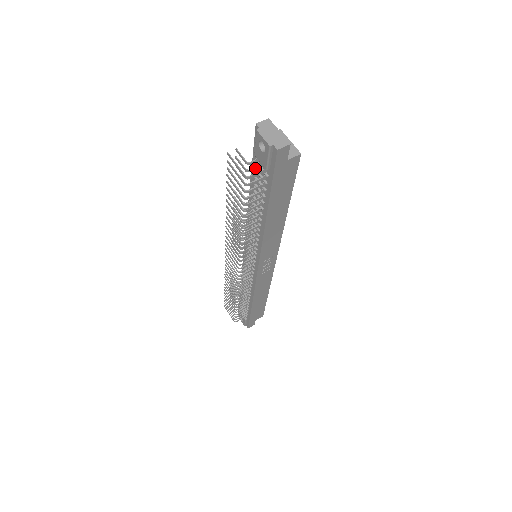
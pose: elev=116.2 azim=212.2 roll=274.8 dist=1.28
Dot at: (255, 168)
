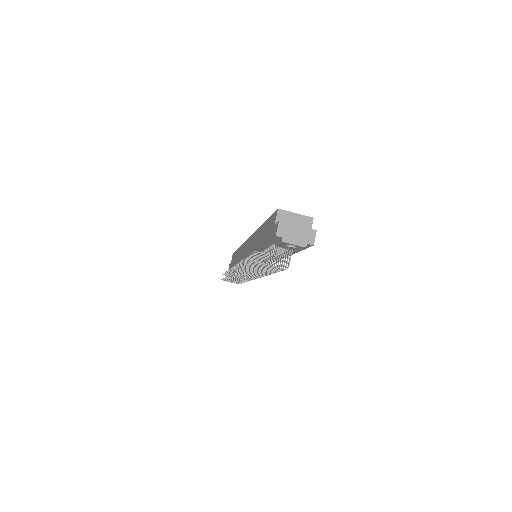
Dot at: (275, 249)
